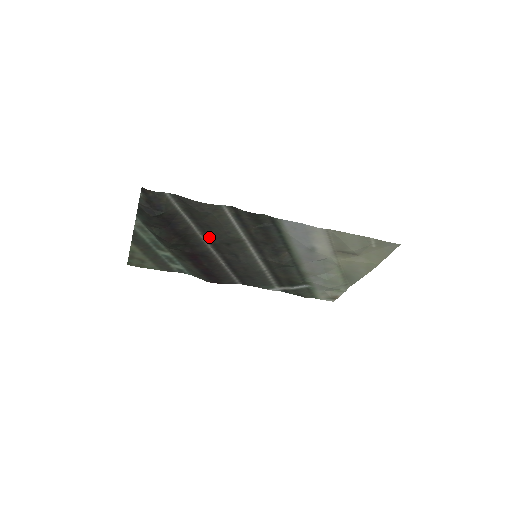
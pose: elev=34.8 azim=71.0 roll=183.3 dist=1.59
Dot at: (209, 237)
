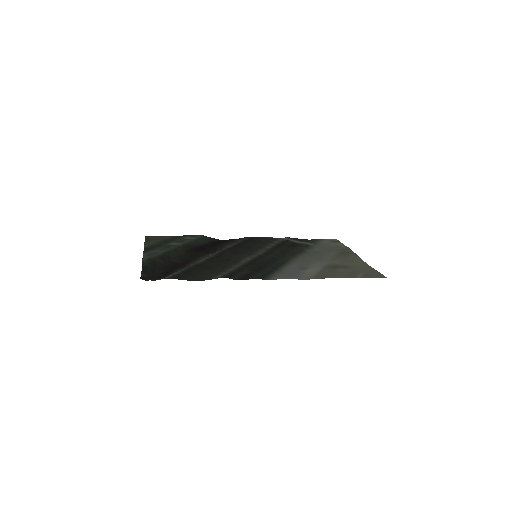
Dot at: (210, 260)
